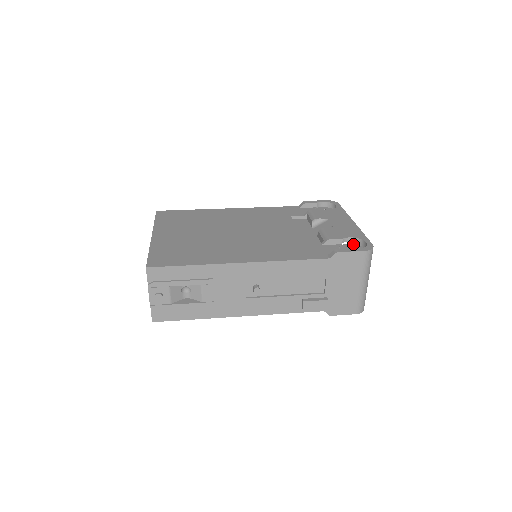
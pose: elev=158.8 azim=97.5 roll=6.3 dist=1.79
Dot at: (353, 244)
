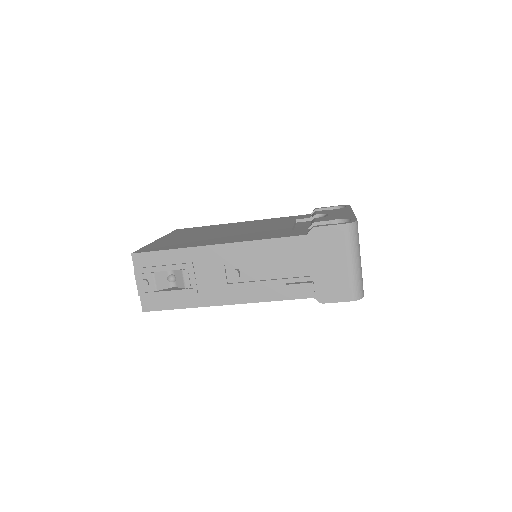
Dot at: occluded
